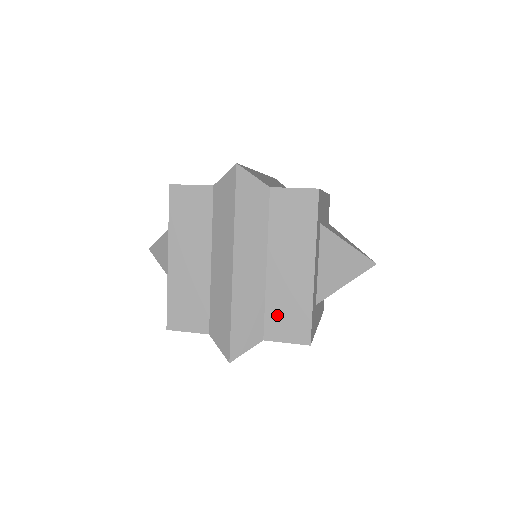
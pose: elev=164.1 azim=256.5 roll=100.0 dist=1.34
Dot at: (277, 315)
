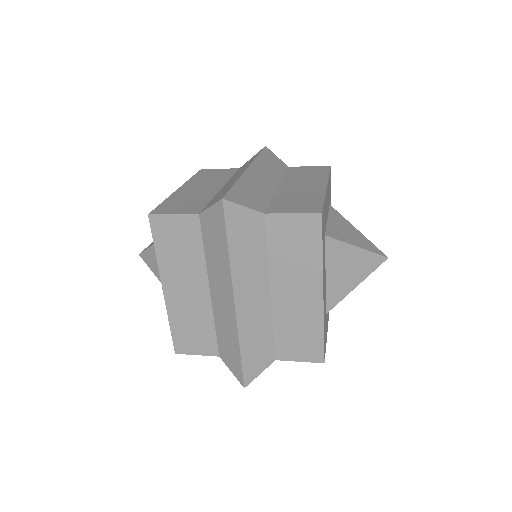
Dot at: (284, 203)
